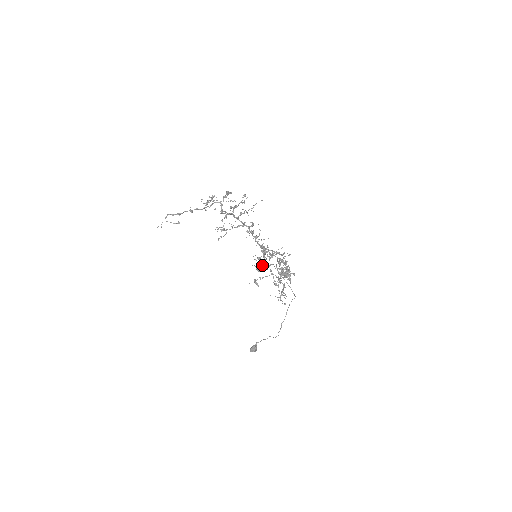
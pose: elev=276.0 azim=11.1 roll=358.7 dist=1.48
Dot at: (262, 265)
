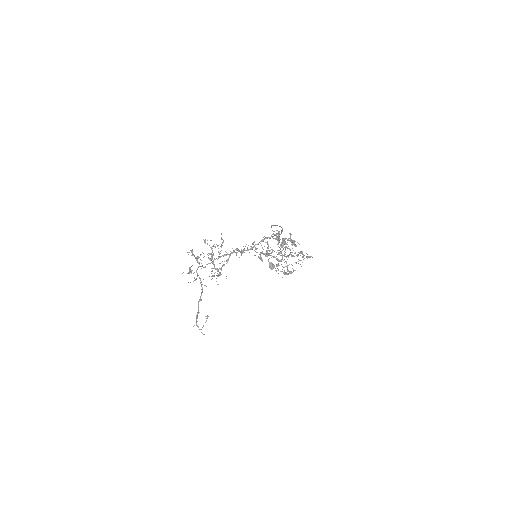
Dot at: occluded
